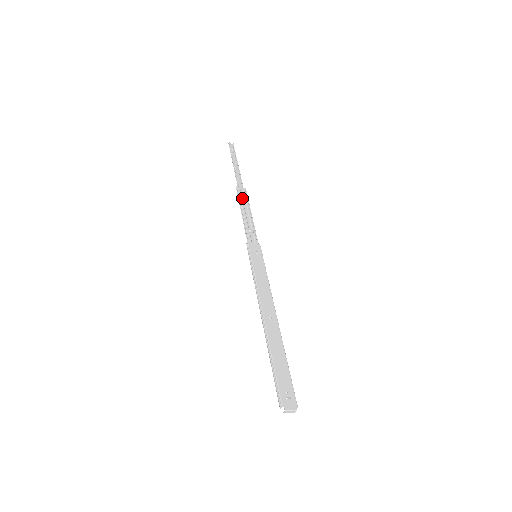
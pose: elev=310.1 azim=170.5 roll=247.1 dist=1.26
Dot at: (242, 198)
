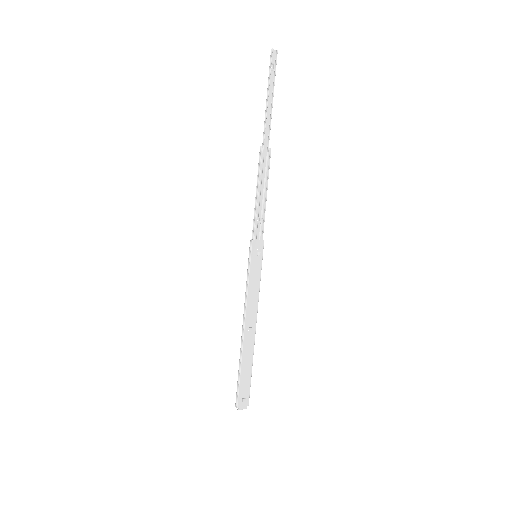
Dot at: (263, 167)
